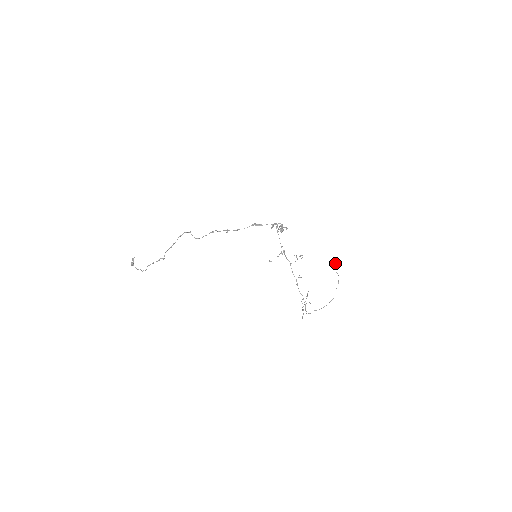
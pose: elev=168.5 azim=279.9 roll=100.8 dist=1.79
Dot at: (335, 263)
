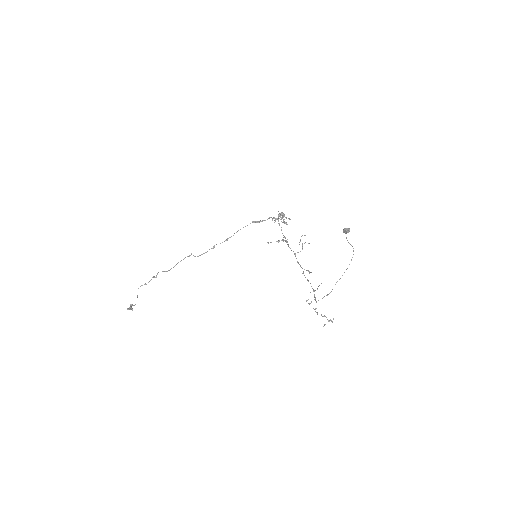
Dot at: occluded
